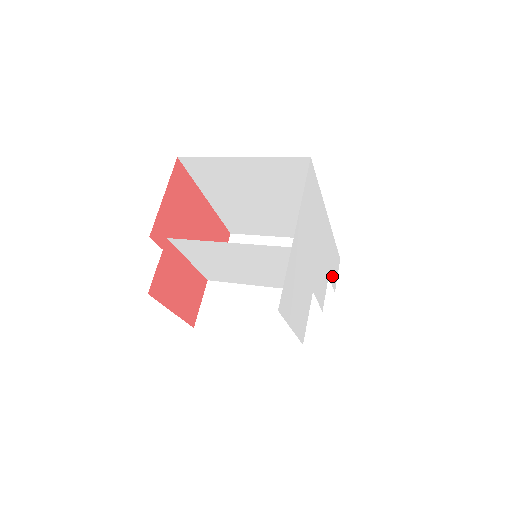
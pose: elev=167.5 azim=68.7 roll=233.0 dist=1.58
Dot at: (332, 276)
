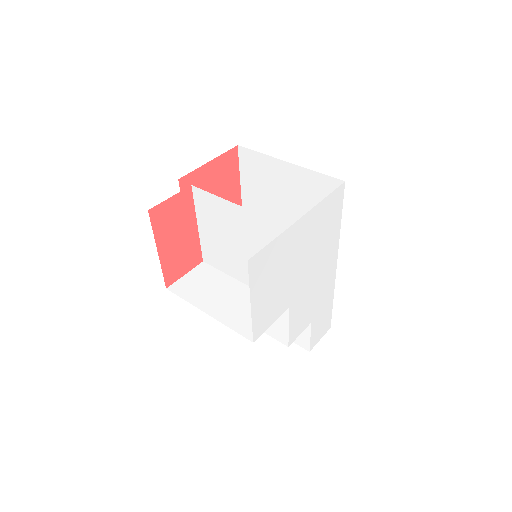
Dot at: (315, 330)
